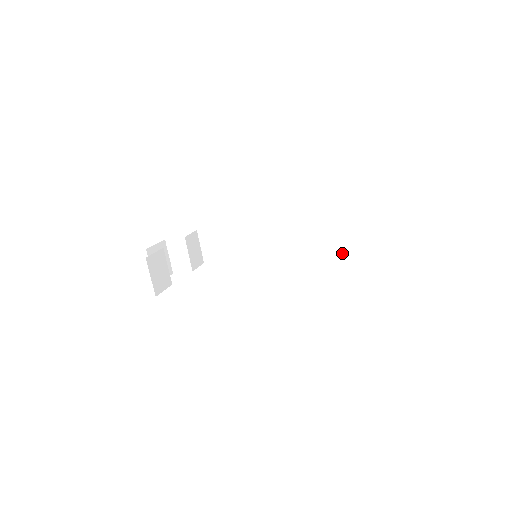
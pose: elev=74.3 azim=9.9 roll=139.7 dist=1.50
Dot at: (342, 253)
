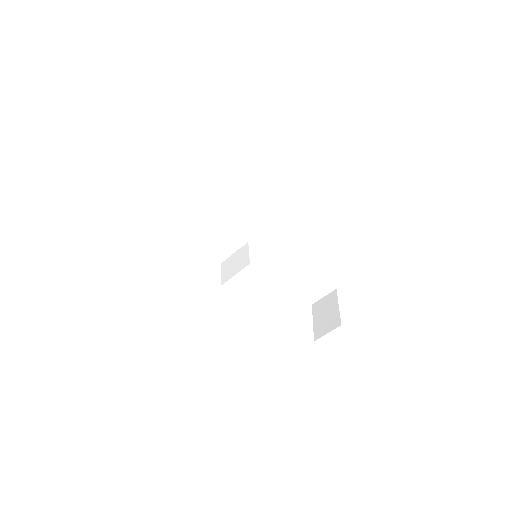
Dot at: (292, 279)
